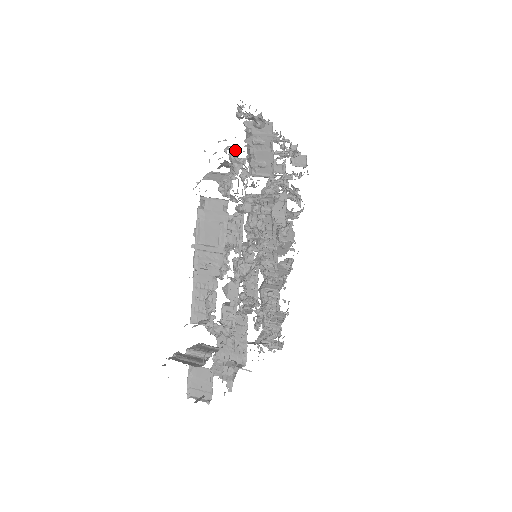
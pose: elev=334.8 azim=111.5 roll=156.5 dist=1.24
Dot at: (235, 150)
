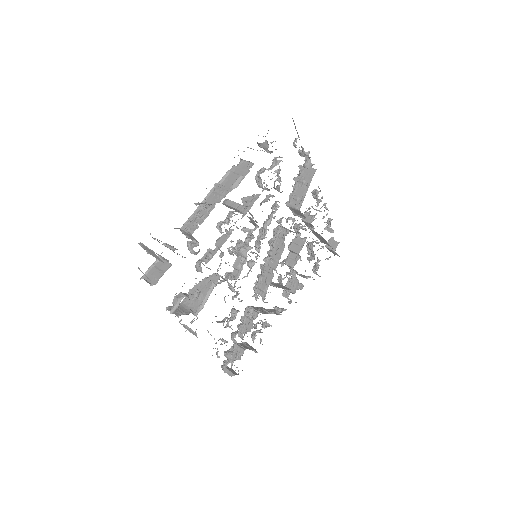
Dot at: (280, 157)
